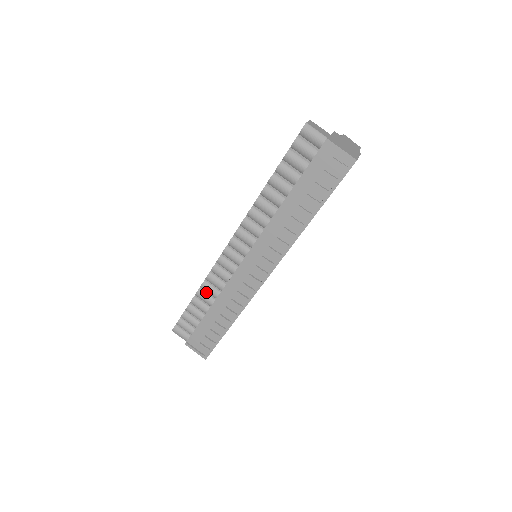
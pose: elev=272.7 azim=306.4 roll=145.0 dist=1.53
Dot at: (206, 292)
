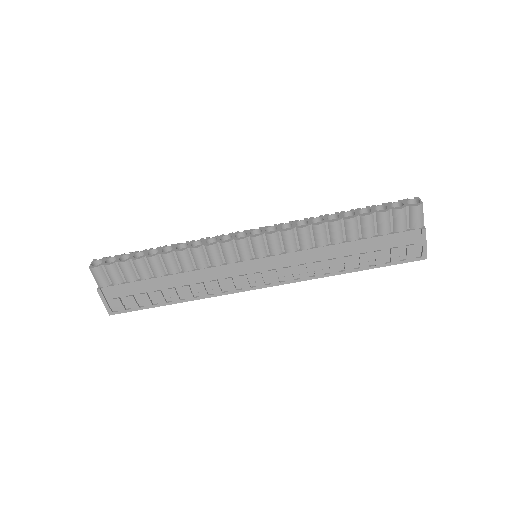
Dot at: (177, 259)
